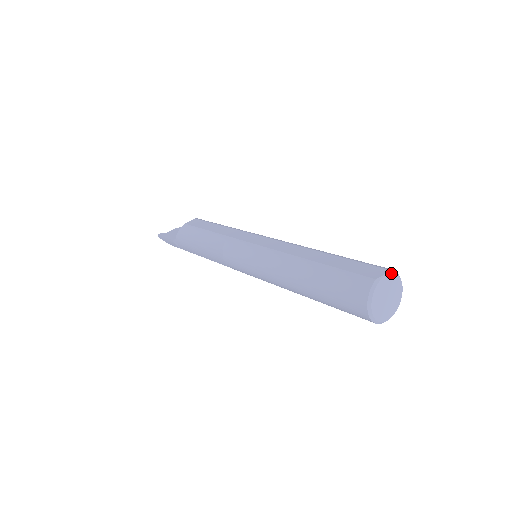
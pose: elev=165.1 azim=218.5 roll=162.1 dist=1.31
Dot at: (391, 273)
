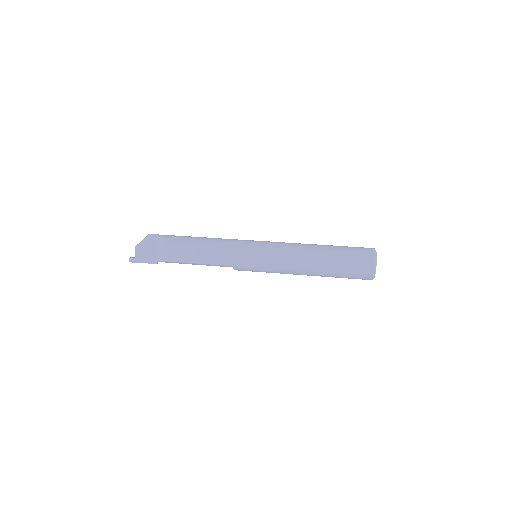
Dot at: occluded
